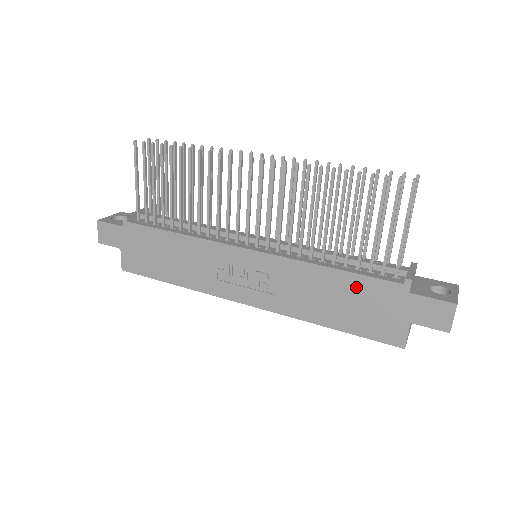
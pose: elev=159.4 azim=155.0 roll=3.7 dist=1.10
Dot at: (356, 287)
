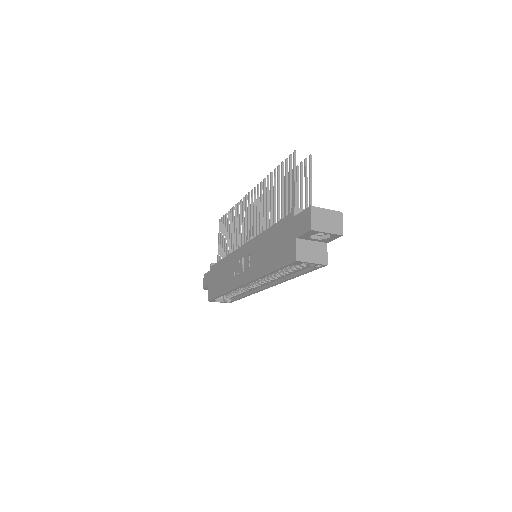
Dot at: (276, 233)
